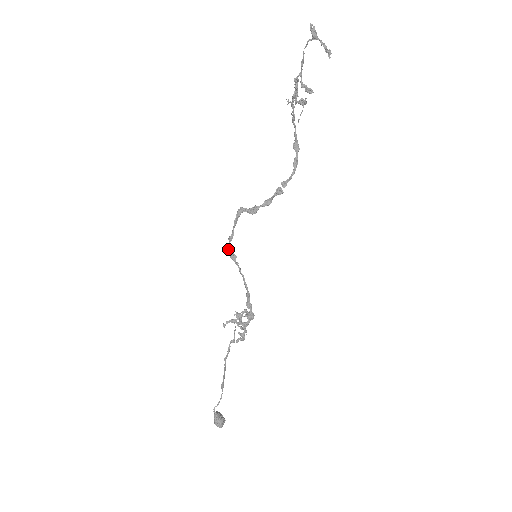
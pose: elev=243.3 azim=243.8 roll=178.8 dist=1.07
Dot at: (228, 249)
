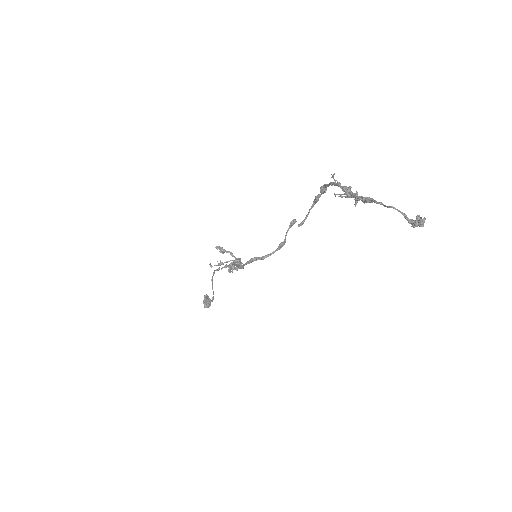
Dot at: occluded
